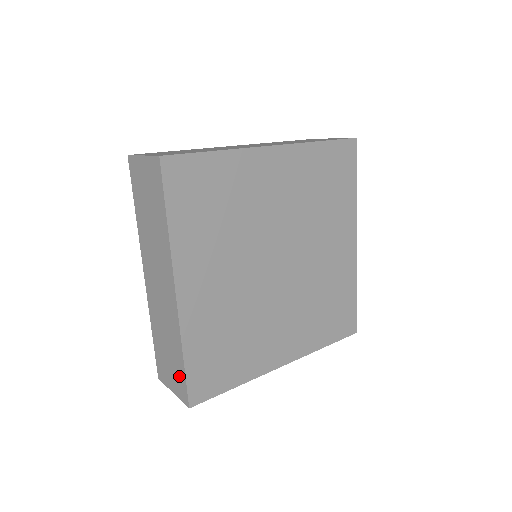
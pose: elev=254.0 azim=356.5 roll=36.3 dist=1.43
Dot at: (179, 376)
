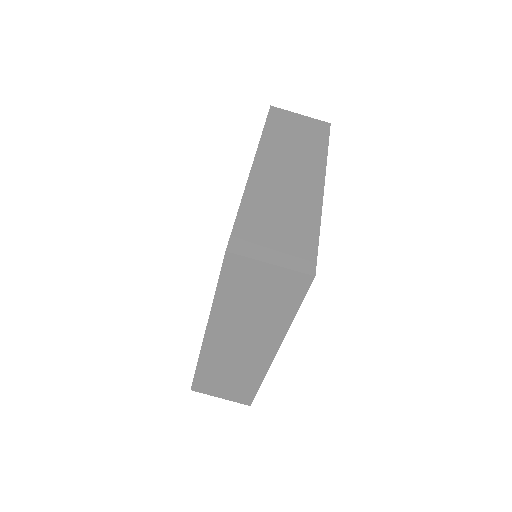
Dot at: (244, 392)
